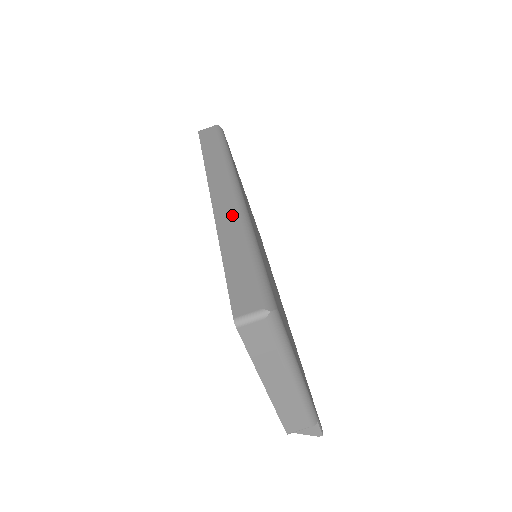
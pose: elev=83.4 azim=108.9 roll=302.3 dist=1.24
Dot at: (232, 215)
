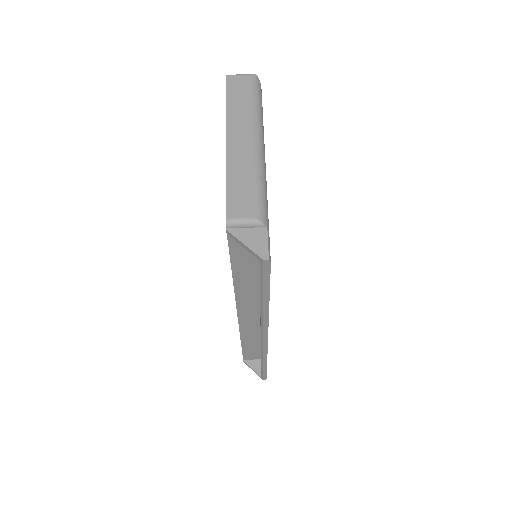
Dot at: occluded
